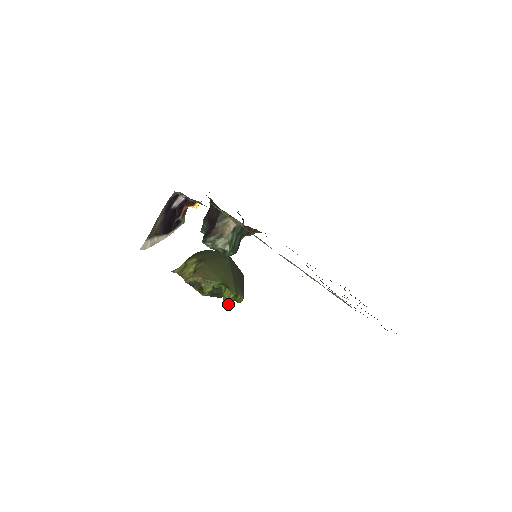
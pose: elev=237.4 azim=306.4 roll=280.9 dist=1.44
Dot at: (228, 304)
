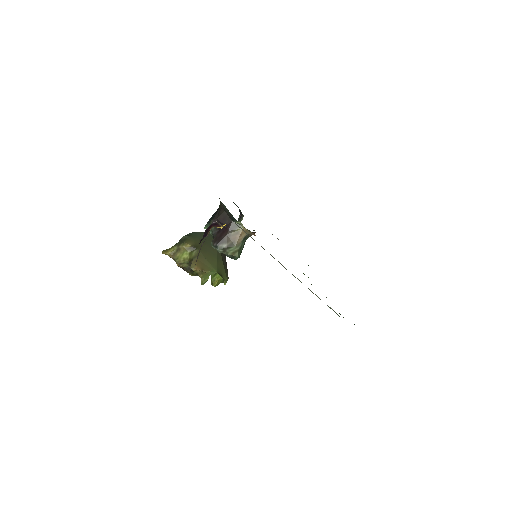
Dot at: (216, 285)
